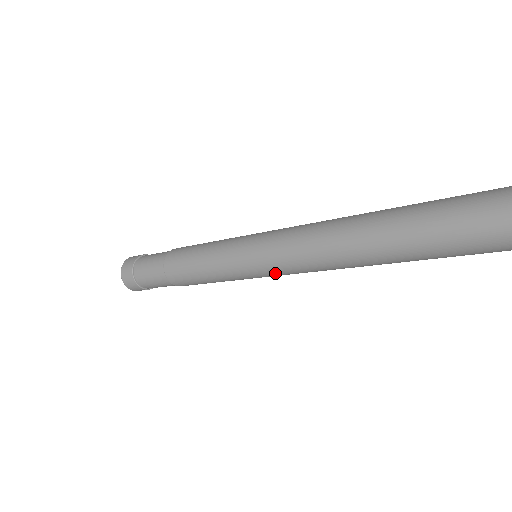
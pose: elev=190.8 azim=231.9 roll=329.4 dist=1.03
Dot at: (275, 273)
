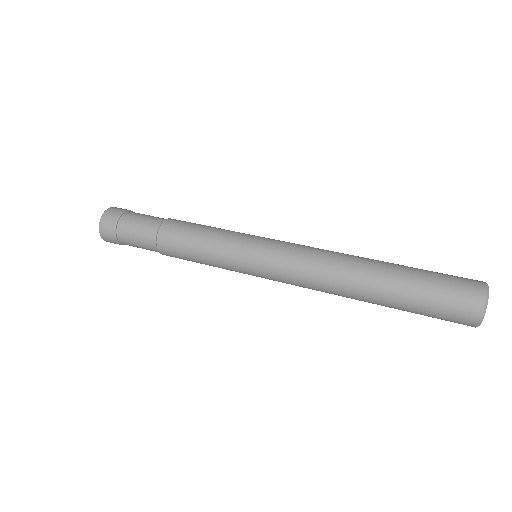
Dot at: (273, 276)
